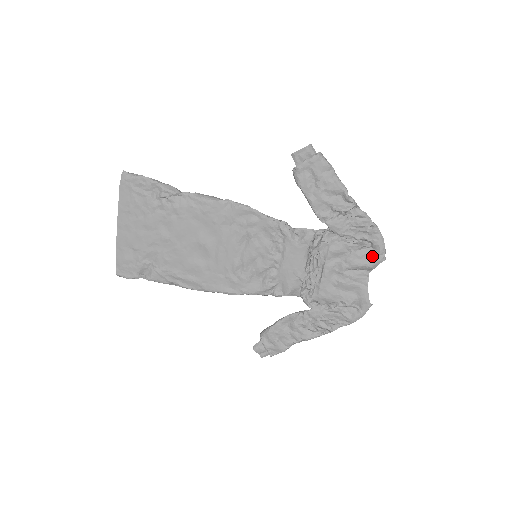
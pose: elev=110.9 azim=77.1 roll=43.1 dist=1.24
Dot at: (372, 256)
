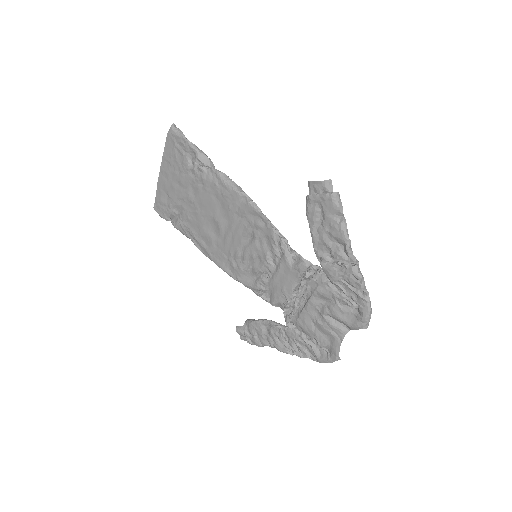
Dot at: (355, 318)
